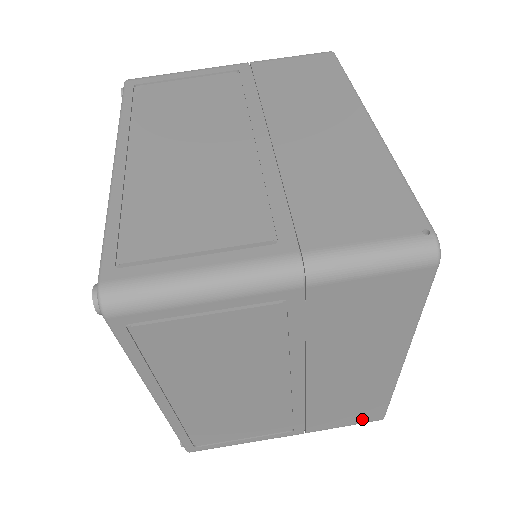
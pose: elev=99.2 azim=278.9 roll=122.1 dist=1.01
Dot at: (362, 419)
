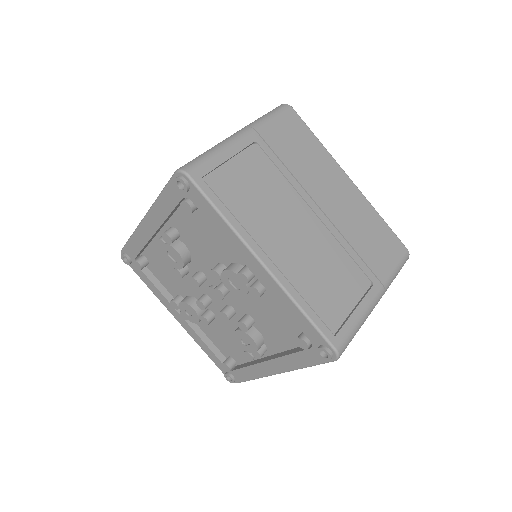
Dot at: (396, 253)
